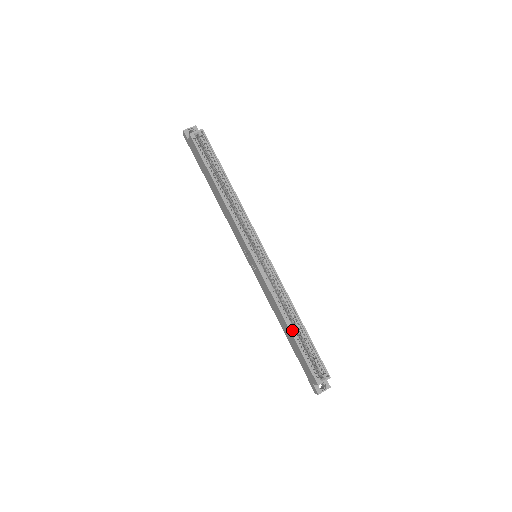
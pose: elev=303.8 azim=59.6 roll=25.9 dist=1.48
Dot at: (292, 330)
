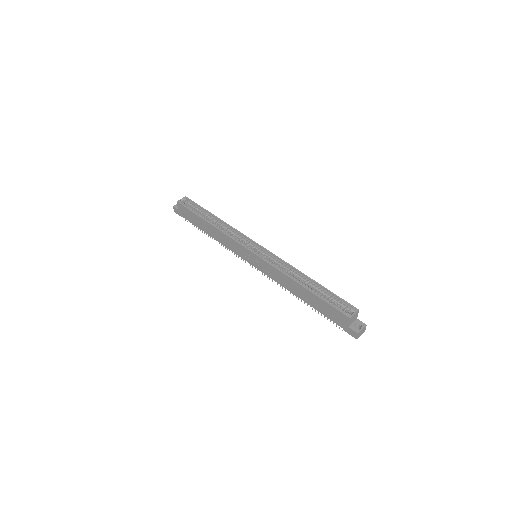
Dot at: (307, 288)
